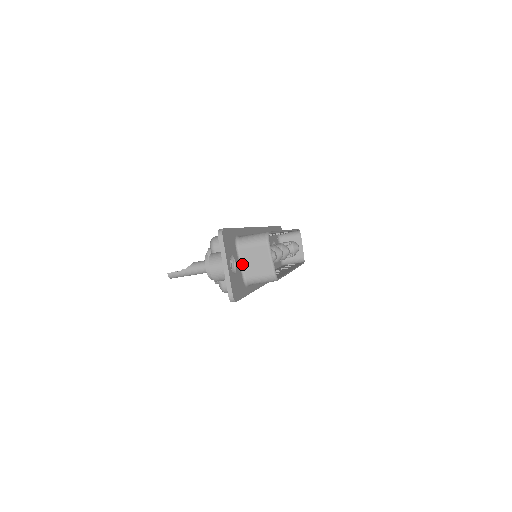
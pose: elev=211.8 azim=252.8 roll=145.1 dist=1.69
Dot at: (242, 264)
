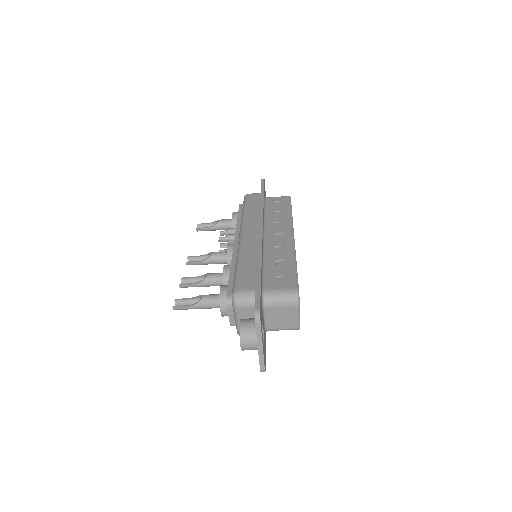
Dot at: (266, 319)
